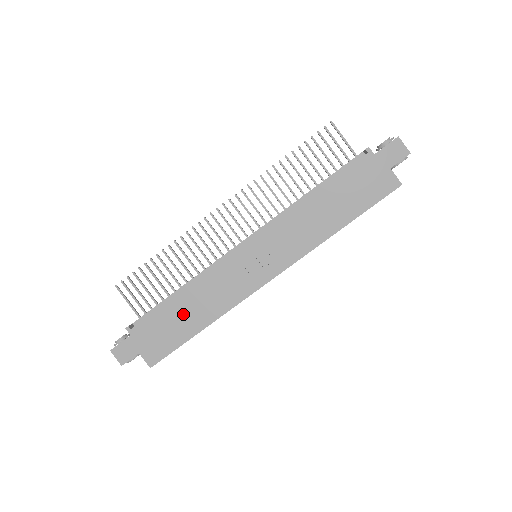
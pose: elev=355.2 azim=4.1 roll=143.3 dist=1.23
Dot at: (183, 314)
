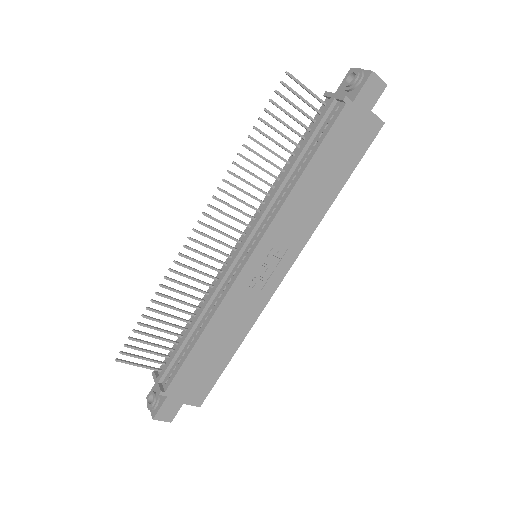
Dot at: (212, 350)
